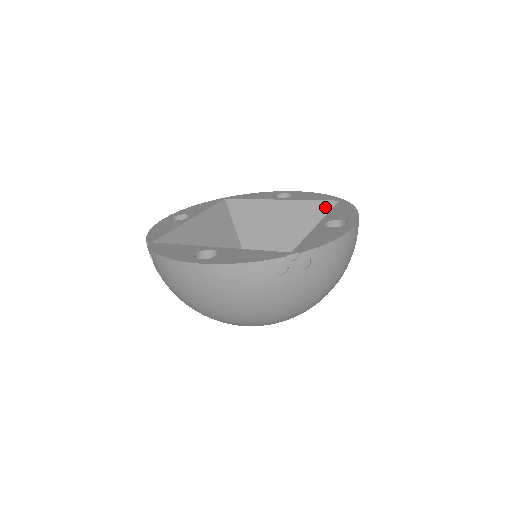
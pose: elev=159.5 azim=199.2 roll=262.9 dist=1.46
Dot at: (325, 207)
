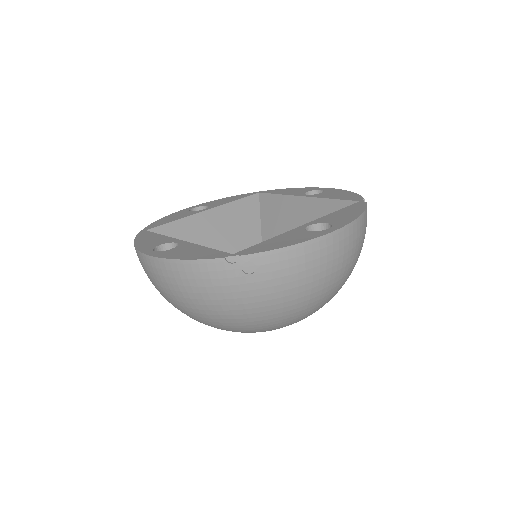
Dot at: (252, 202)
